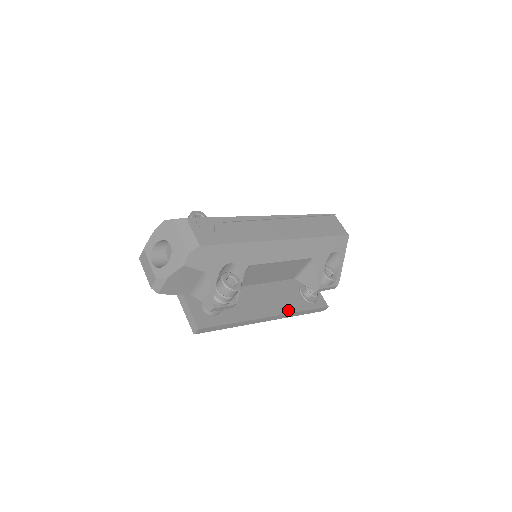
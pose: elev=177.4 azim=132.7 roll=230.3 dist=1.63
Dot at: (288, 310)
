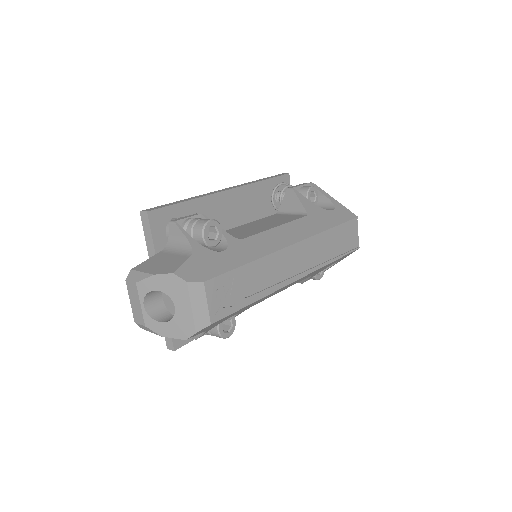
Dot at: occluded
